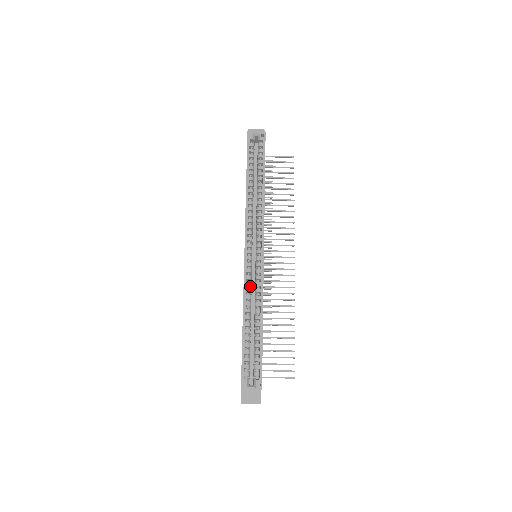
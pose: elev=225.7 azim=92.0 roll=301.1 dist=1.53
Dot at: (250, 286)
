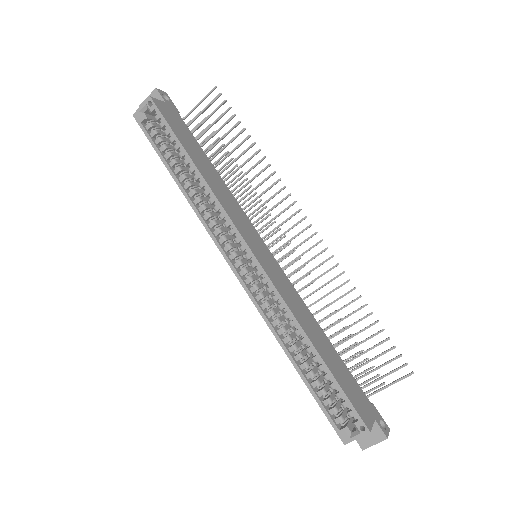
Dot at: (270, 305)
